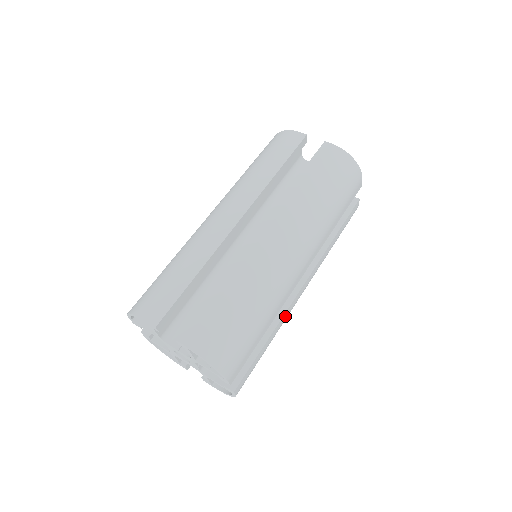
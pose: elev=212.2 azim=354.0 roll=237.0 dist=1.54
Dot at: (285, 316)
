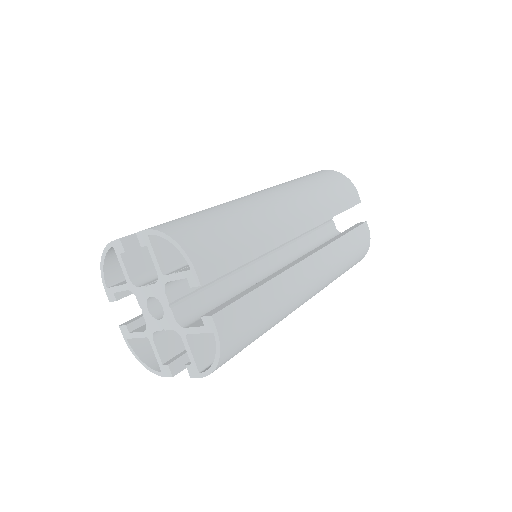
Dot at: (287, 279)
